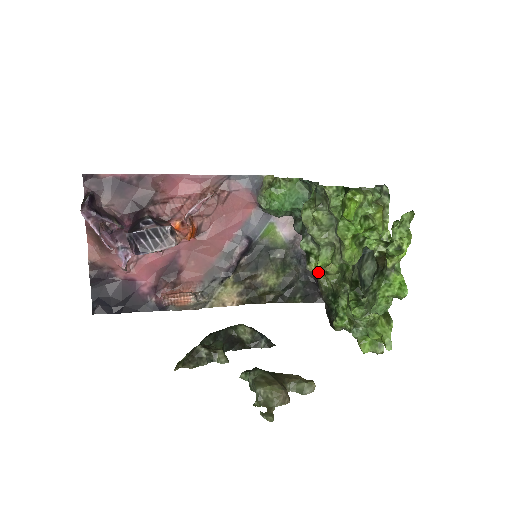
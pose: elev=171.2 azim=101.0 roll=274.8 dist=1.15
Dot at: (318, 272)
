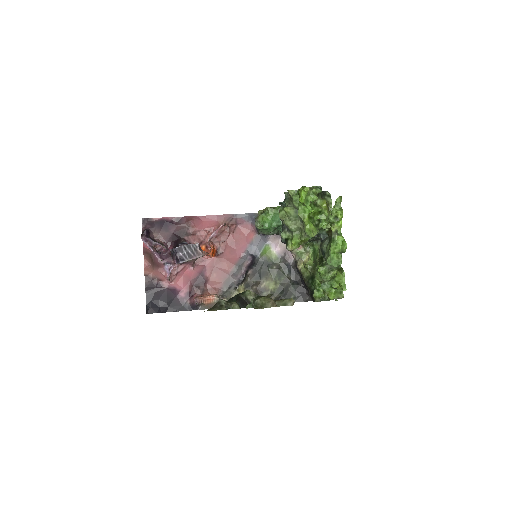
Dot at: (300, 267)
